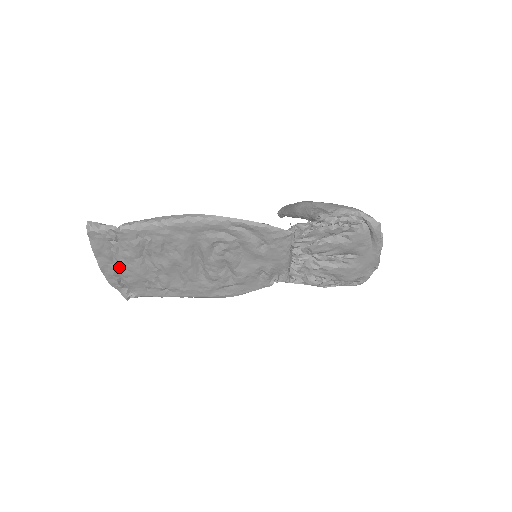
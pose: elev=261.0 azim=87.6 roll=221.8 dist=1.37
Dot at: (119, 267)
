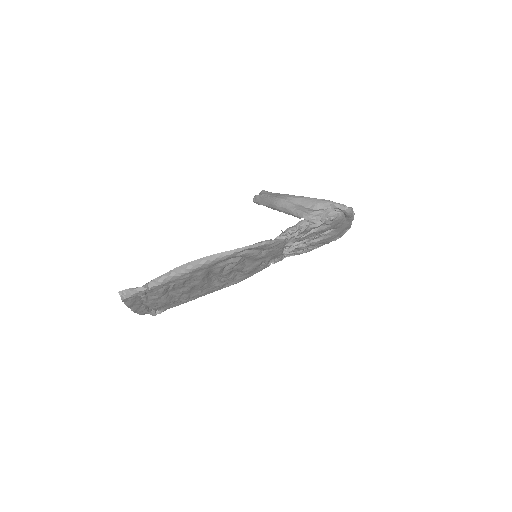
Dot at: (149, 305)
